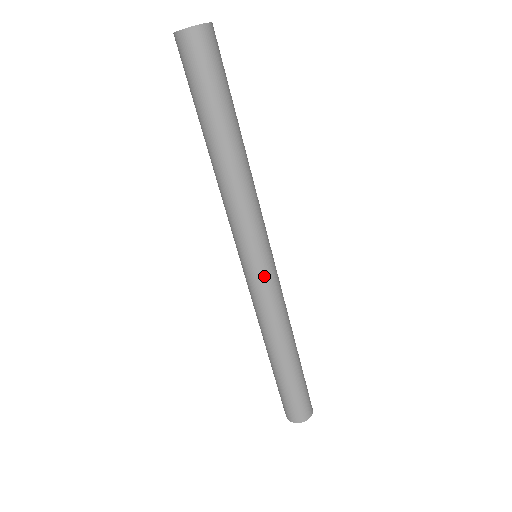
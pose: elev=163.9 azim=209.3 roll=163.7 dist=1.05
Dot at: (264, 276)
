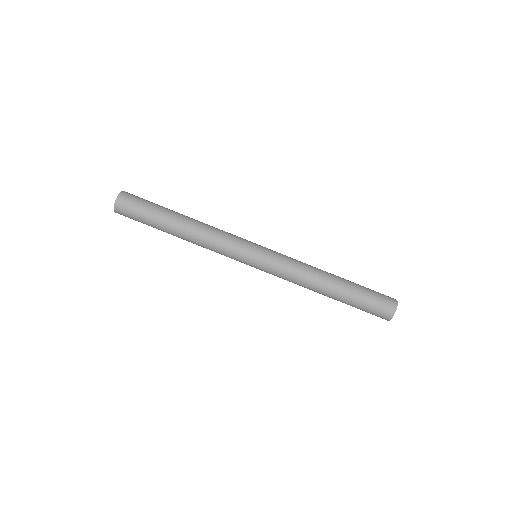
Dot at: (266, 264)
